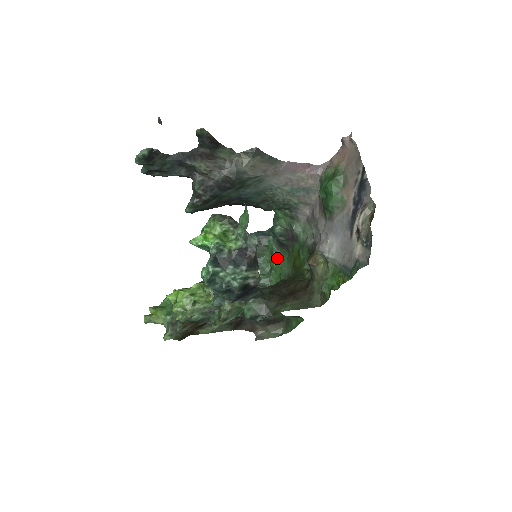
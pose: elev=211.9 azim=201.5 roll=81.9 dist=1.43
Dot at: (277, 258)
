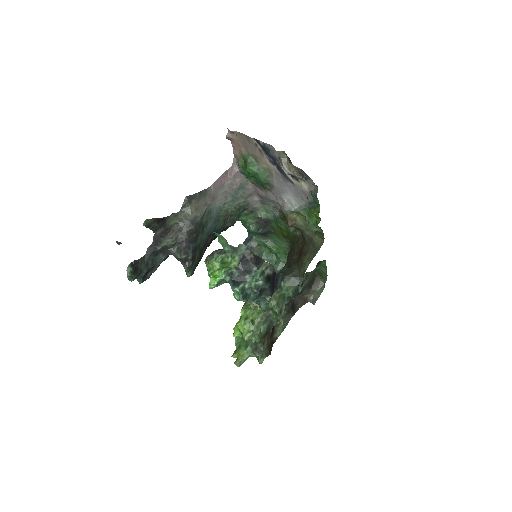
Dot at: (272, 245)
